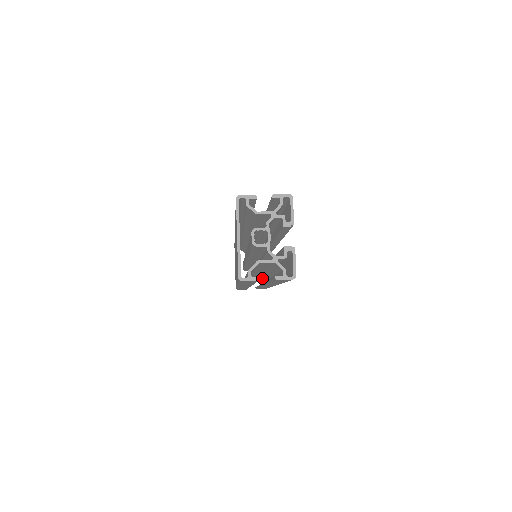
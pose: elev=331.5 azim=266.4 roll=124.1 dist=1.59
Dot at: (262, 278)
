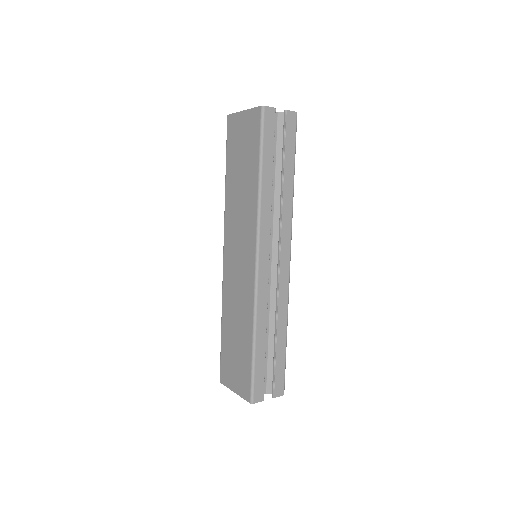
Dot at: (273, 299)
